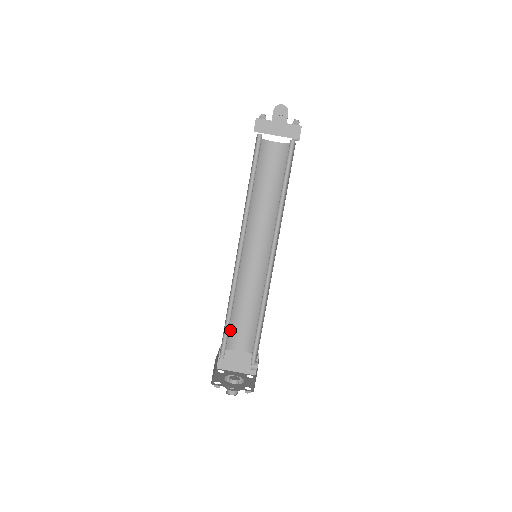
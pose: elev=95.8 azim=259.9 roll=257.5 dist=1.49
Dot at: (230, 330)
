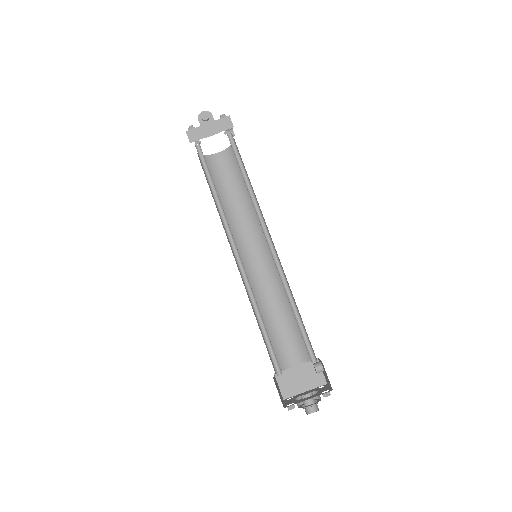
Dot at: (274, 348)
